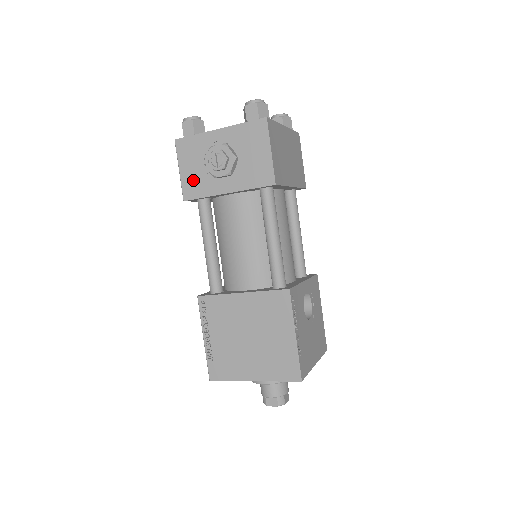
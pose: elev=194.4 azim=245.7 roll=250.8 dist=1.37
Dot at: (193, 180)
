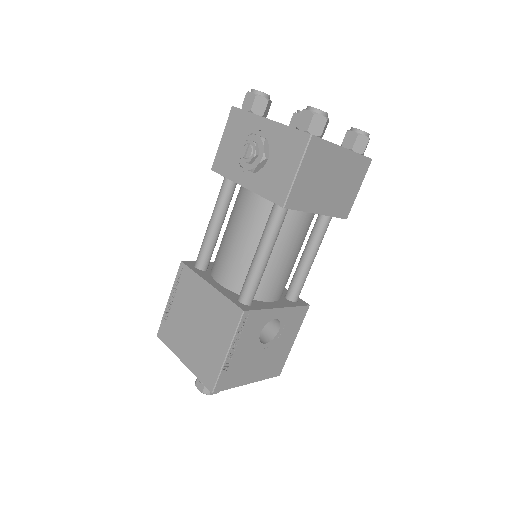
Dot at: (226, 155)
